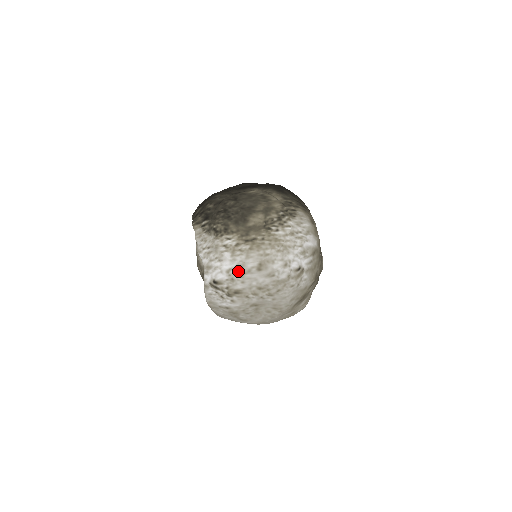
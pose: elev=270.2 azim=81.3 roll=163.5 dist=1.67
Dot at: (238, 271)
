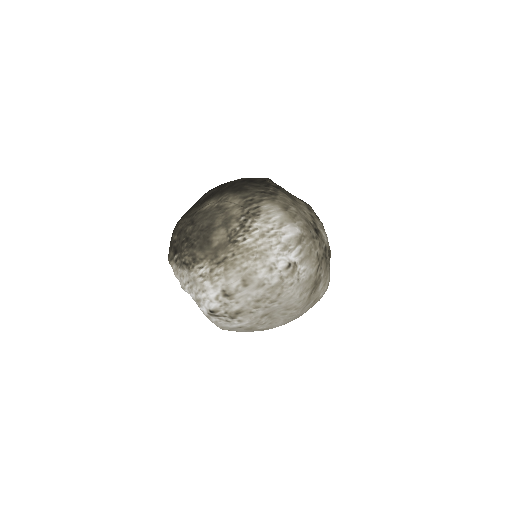
Dot at: (226, 295)
